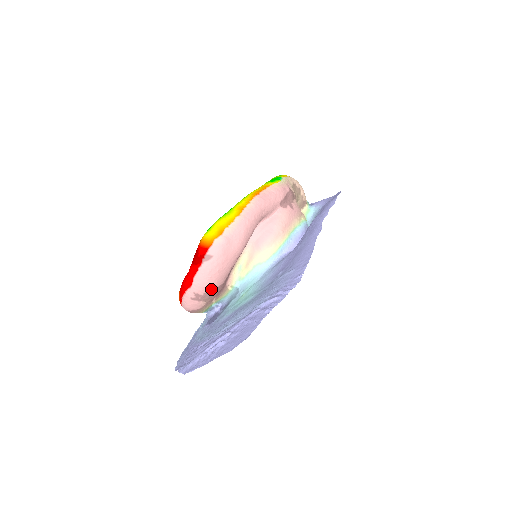
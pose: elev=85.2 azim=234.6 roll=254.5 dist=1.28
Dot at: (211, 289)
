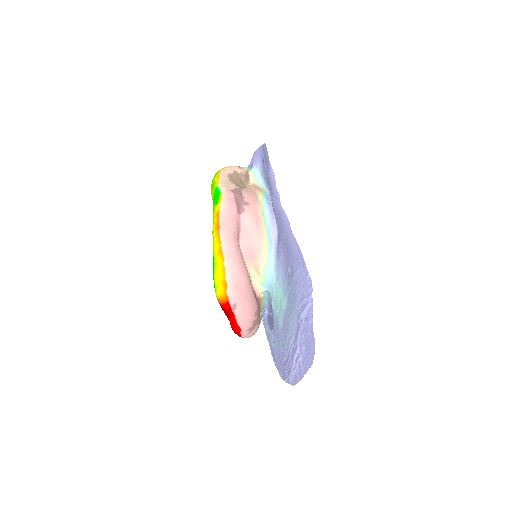
Dot at: (254, 317)
